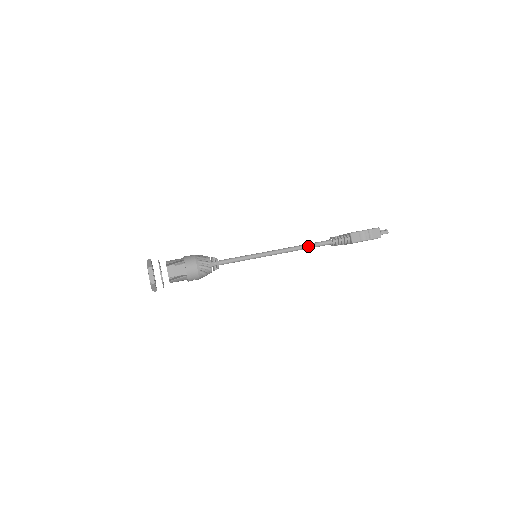
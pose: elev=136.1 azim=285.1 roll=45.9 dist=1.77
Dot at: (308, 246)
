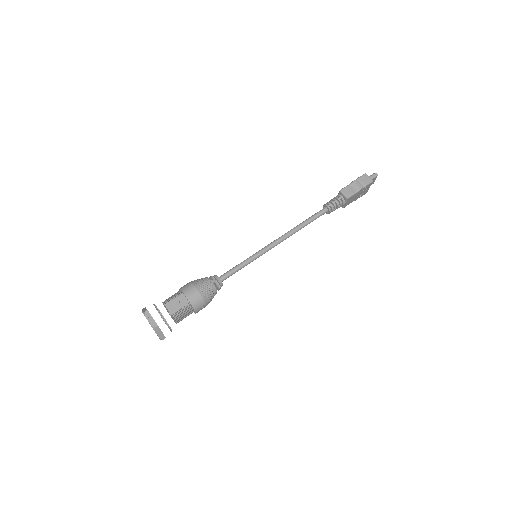
Dot at: (304, 223)
